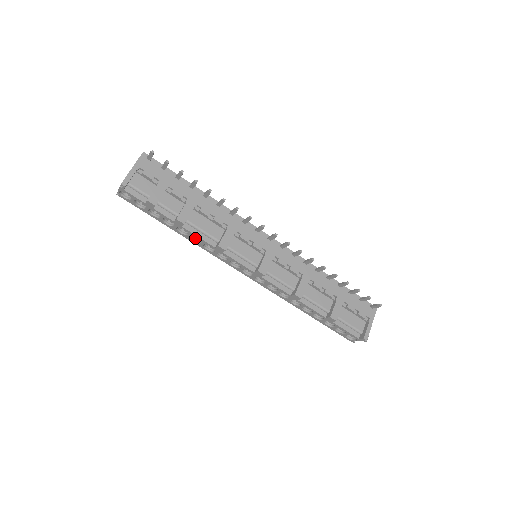
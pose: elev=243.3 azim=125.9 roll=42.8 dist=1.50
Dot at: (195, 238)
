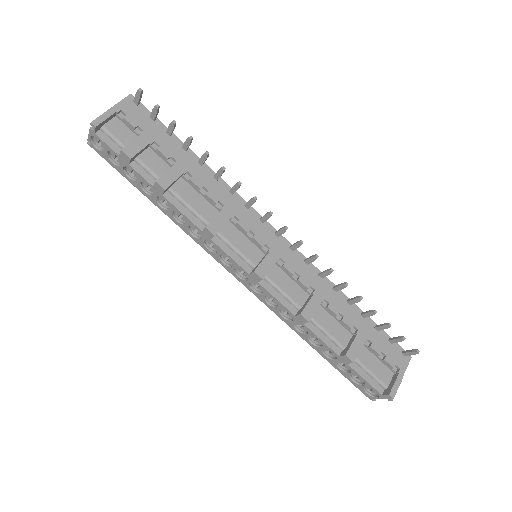
Dot at: (179, 217)
